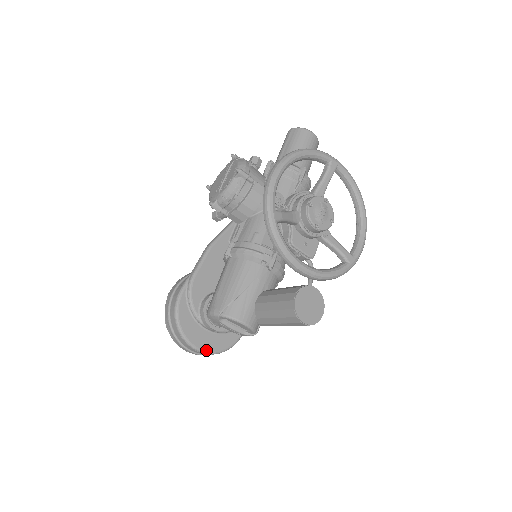
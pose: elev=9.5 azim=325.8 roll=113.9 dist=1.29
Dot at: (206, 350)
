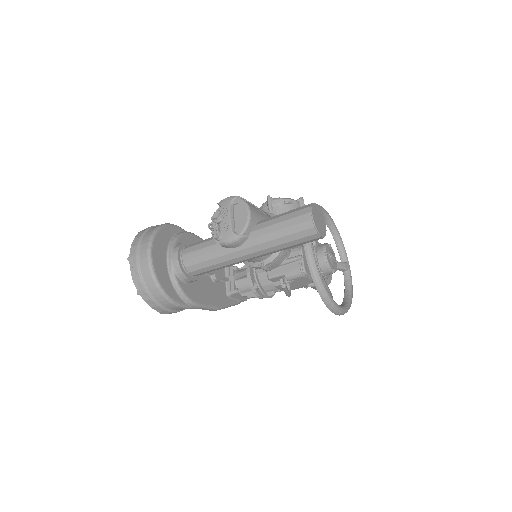
Dot at: (153, 261)
